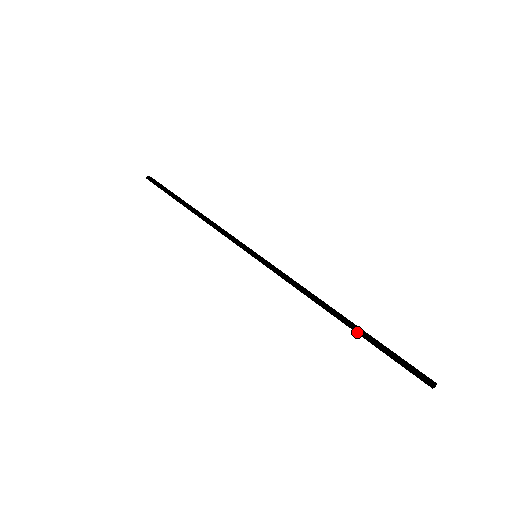
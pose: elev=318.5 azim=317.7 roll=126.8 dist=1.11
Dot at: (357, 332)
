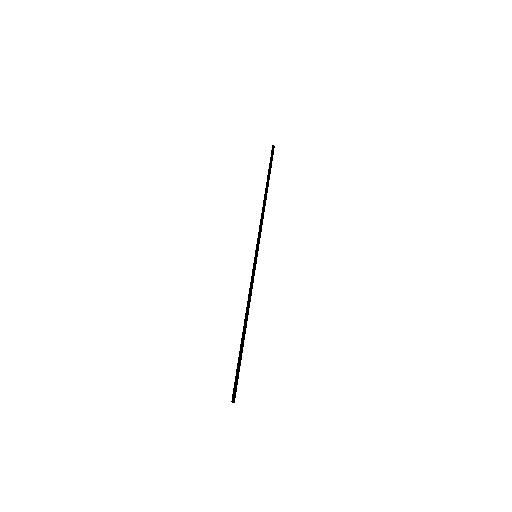
Dot at: (241, 344)
